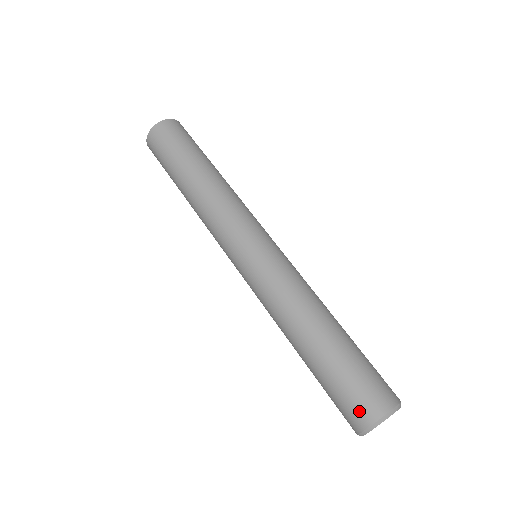
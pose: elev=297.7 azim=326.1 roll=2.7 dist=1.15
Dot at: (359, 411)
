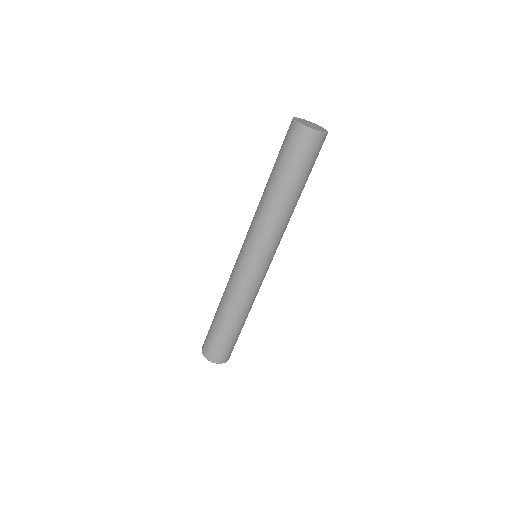
Dot at: (208, 351)
